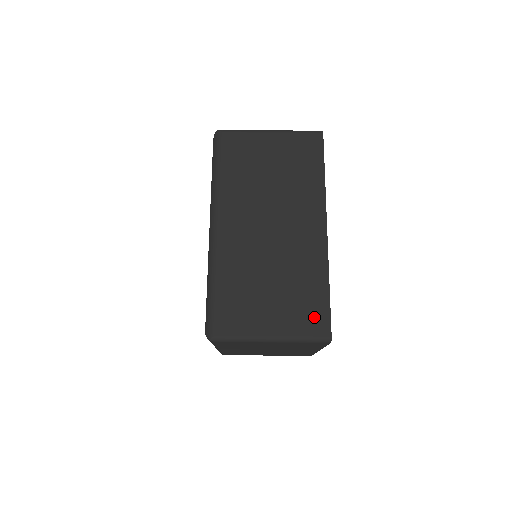
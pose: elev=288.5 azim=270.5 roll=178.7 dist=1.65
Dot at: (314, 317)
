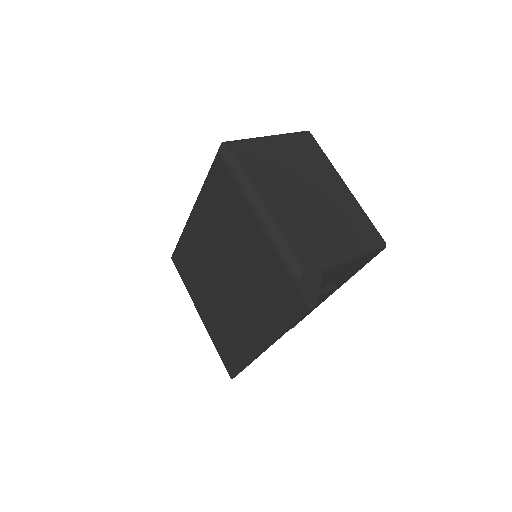
Dot at: occluded
